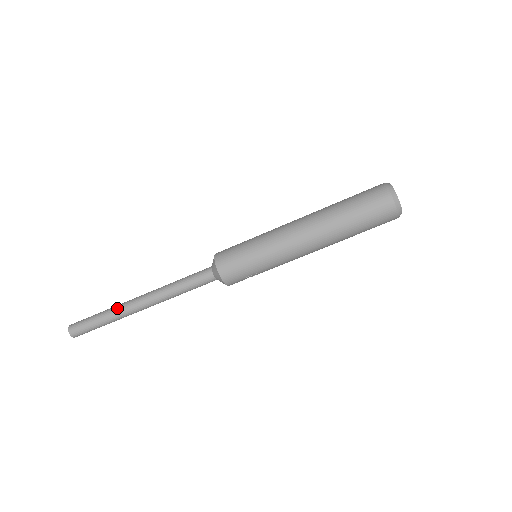
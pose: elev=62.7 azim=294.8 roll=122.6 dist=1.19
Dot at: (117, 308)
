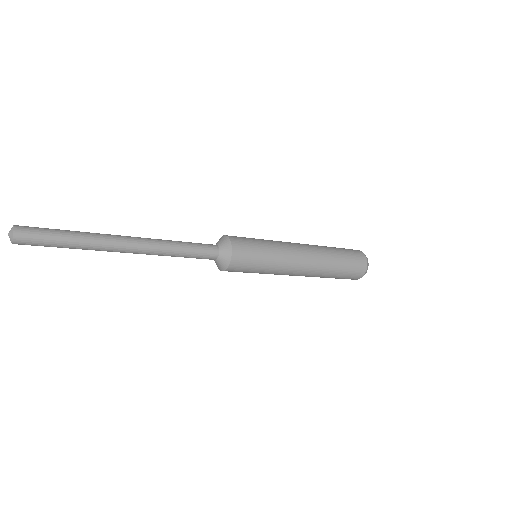
Dot at: (97, 250)
